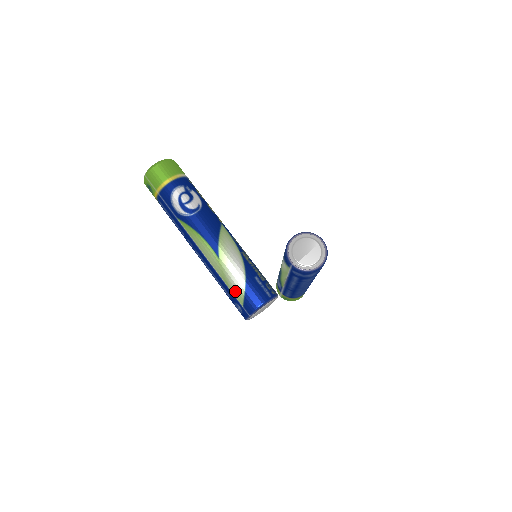
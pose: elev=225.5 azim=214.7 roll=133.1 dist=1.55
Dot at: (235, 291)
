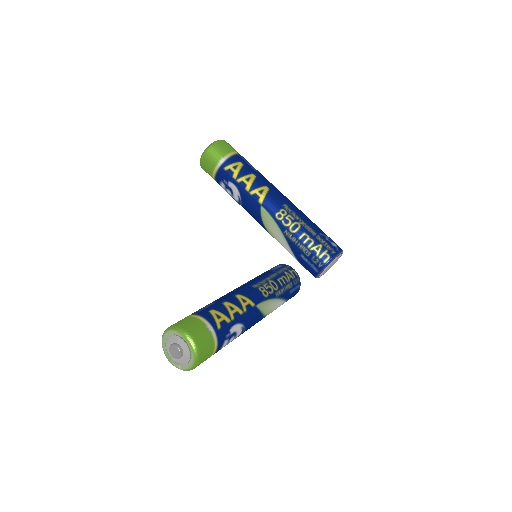
Dot at: occluded
